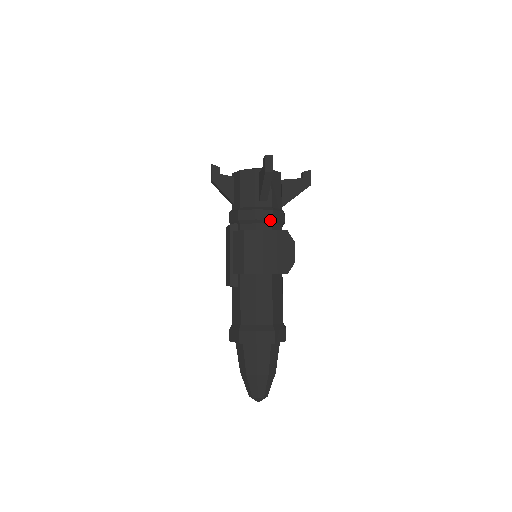
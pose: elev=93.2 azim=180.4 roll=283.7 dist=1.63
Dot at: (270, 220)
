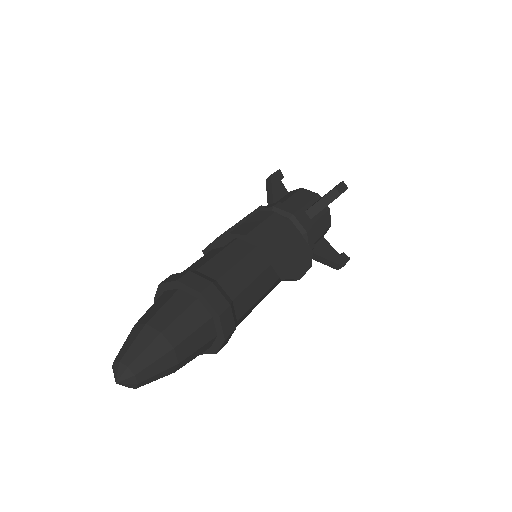
Dot at: (304, 229)
